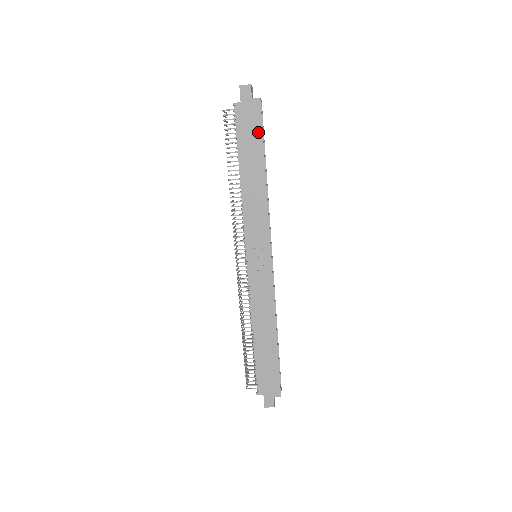
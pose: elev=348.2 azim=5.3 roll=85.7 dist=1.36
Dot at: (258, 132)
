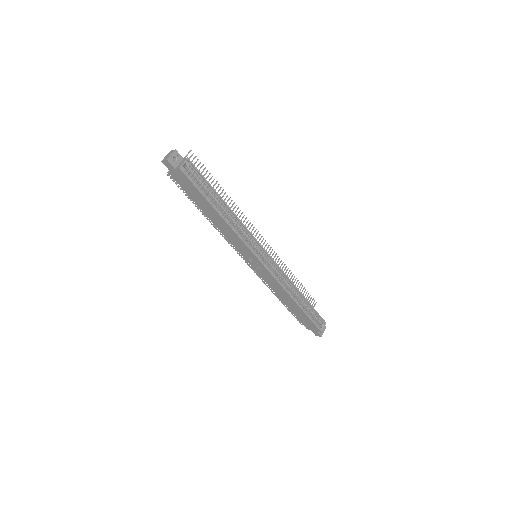
Dot at: (195, 190)
